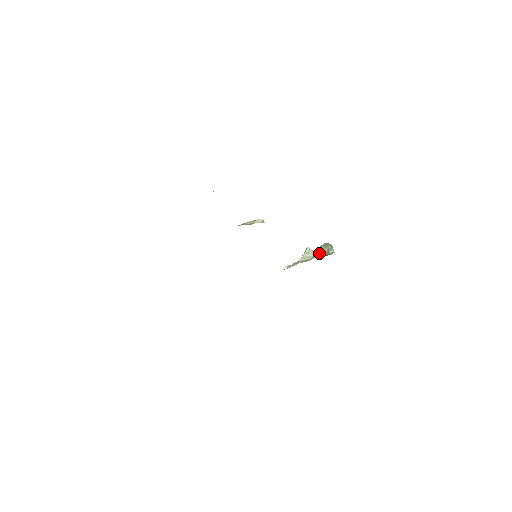
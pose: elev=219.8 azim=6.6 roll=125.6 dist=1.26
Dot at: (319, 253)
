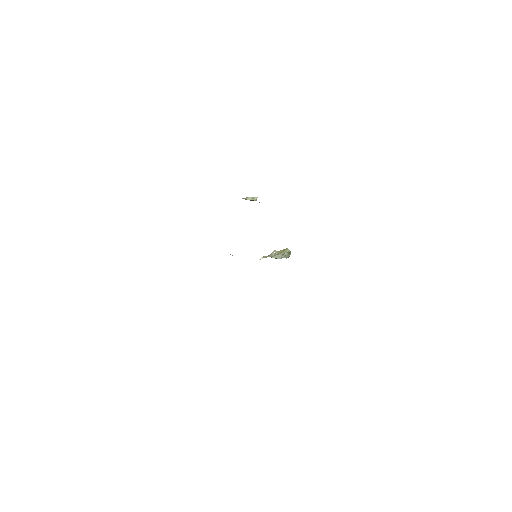
Dot at: (283, 257)
